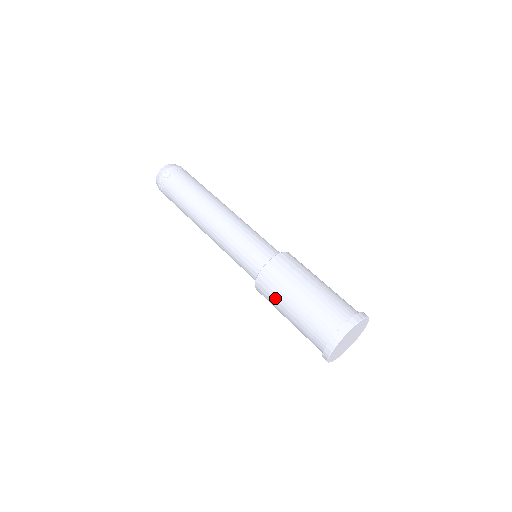
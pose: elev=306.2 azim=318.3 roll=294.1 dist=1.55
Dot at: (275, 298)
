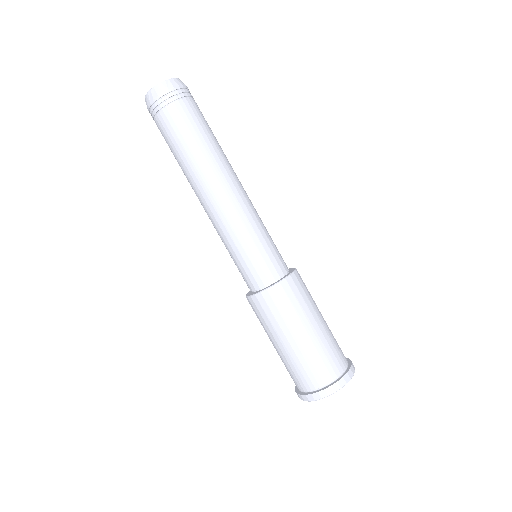
Dot at: (267, 325)
